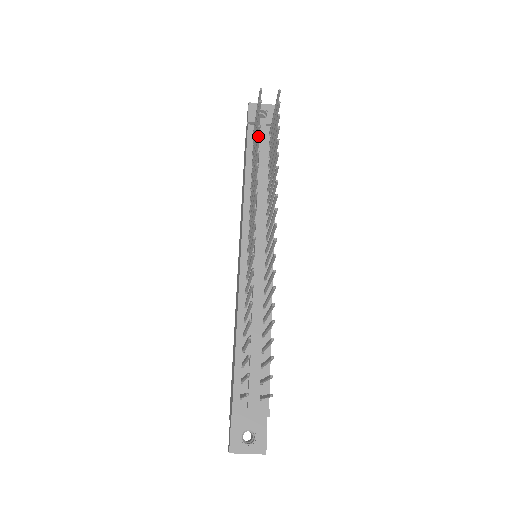
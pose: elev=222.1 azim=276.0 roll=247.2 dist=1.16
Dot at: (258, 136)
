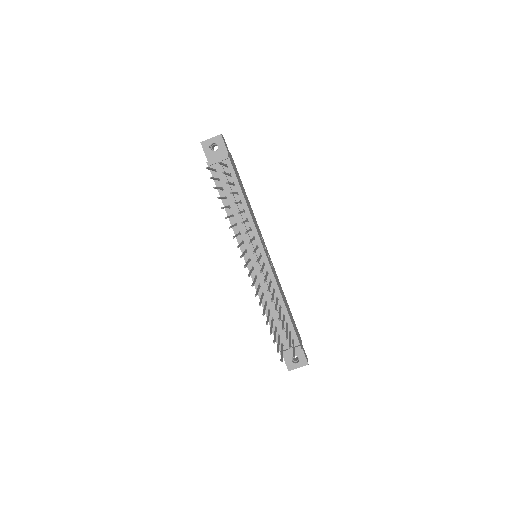
Dot at: (220, 198)
